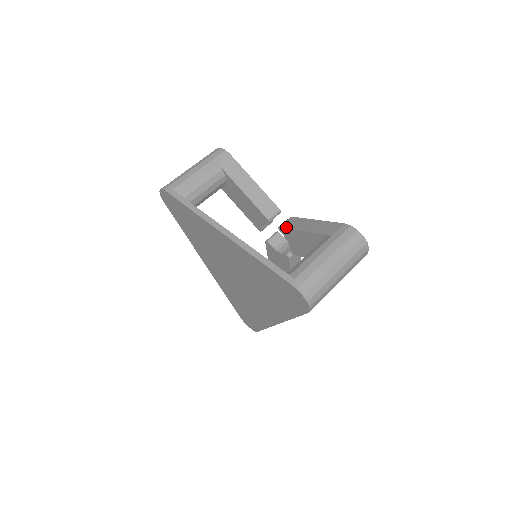
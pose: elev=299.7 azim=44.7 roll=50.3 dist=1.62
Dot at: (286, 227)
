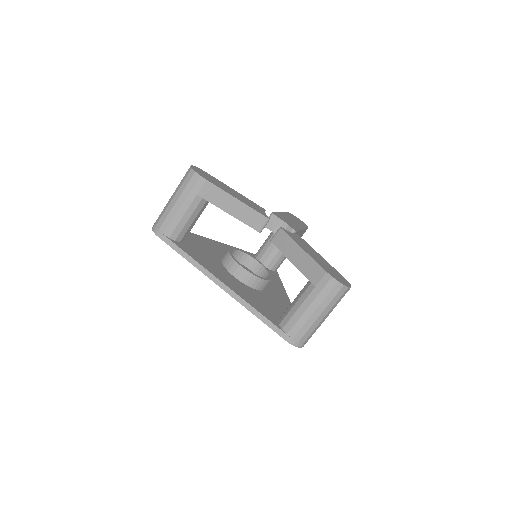
Dot at: (277, 246)
